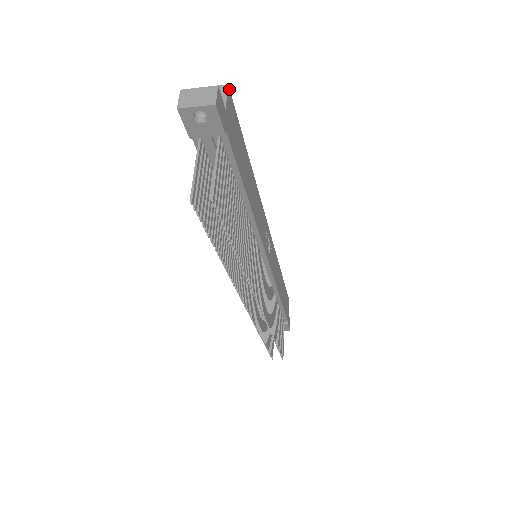
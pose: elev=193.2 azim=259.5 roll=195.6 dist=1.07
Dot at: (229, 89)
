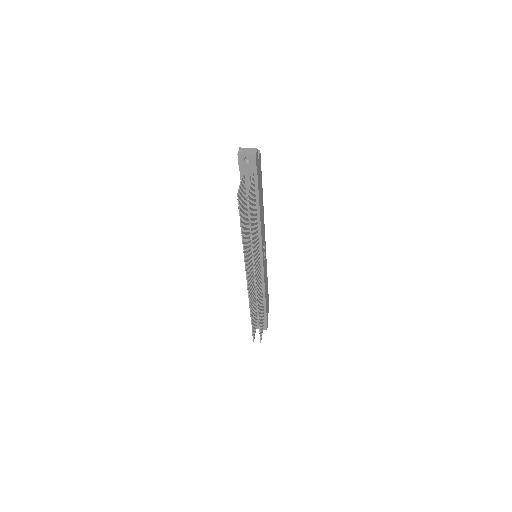
Dot at: (260, 153)
